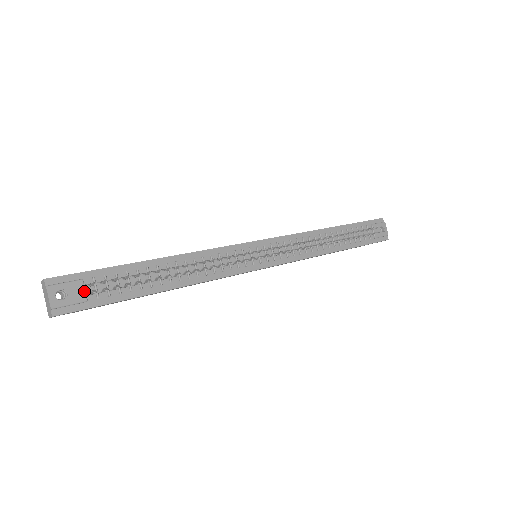
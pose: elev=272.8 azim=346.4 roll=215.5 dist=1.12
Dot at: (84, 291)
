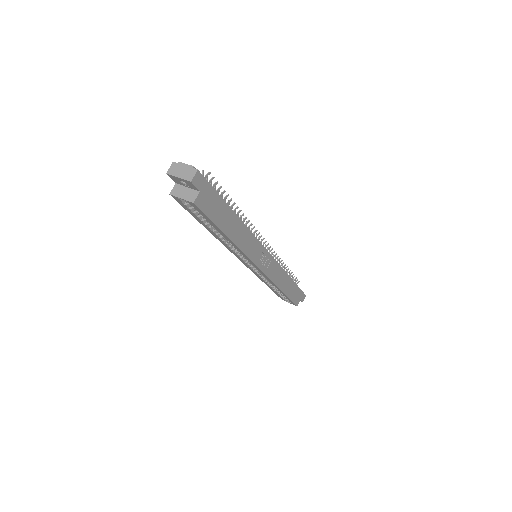
Dot at: occluded
